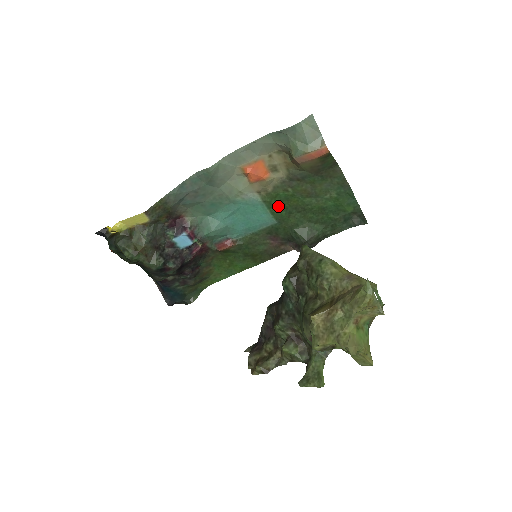
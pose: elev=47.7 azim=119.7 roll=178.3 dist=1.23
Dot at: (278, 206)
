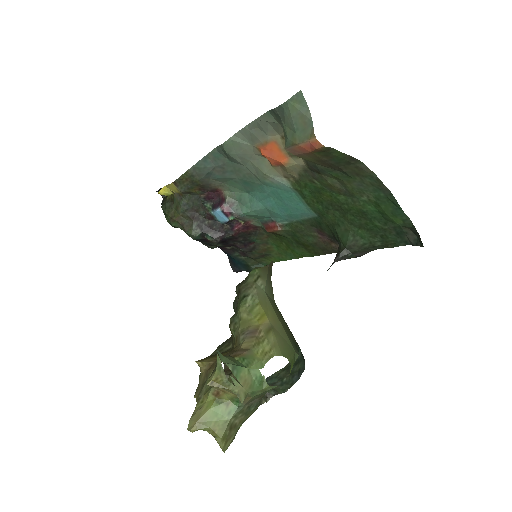
Dot at: (312, 197)
